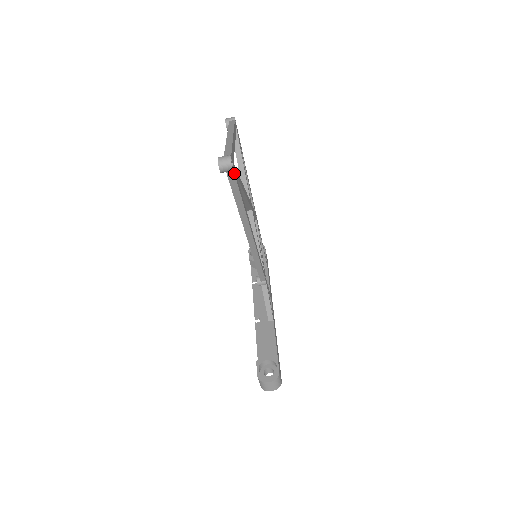
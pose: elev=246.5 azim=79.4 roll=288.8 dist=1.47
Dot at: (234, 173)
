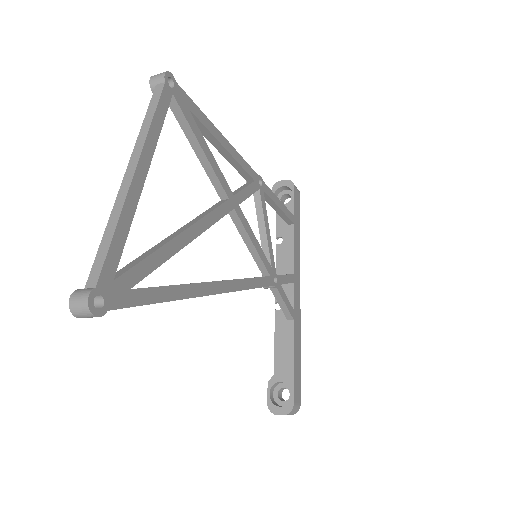
Dot at: (112, 309)
